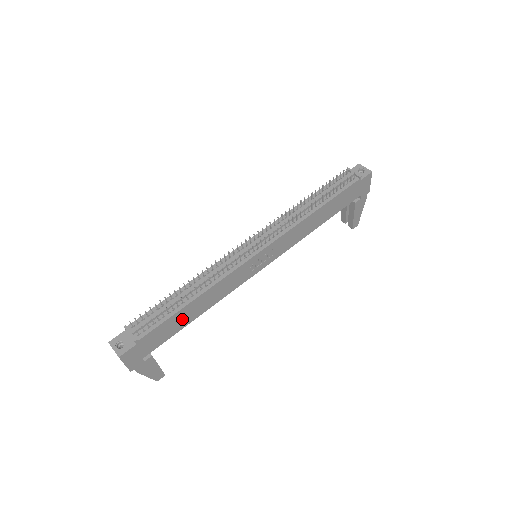
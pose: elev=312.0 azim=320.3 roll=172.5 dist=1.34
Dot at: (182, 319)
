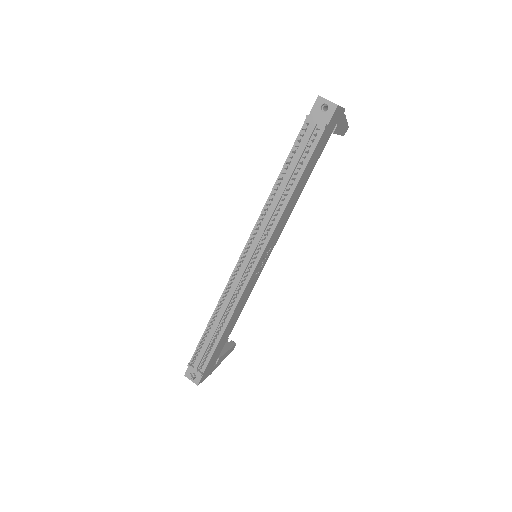
Dot at: (225, 337)
